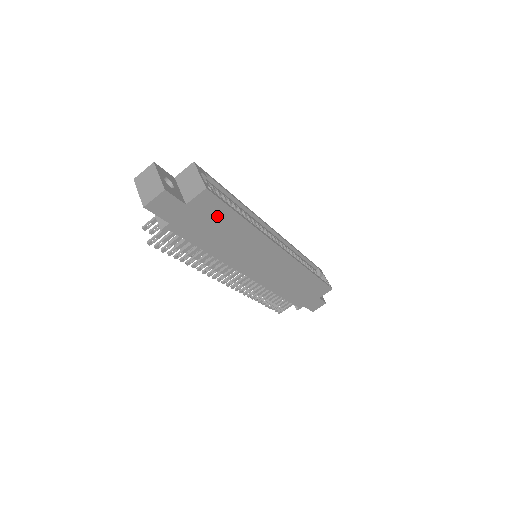
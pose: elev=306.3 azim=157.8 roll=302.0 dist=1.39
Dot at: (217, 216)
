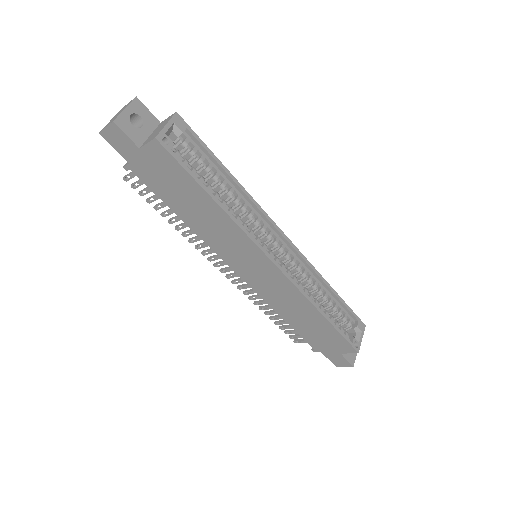
Dot at: (178, 178)
